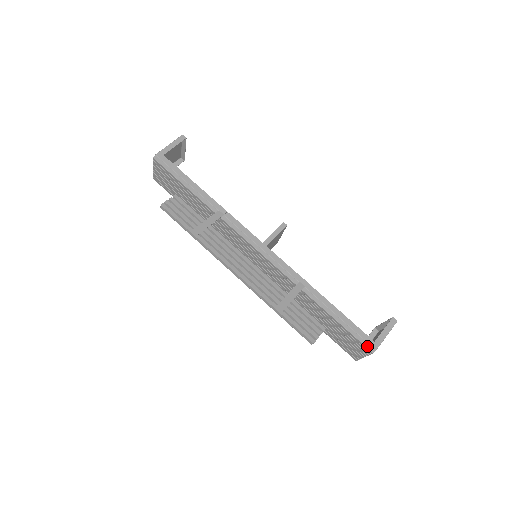
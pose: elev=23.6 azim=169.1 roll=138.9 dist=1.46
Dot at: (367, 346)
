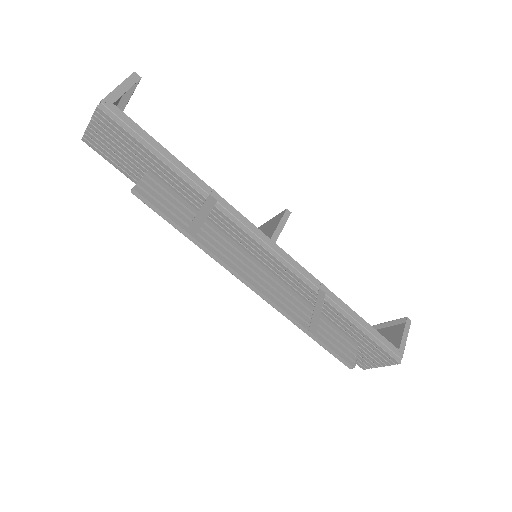
Dot at: (394, 357)
